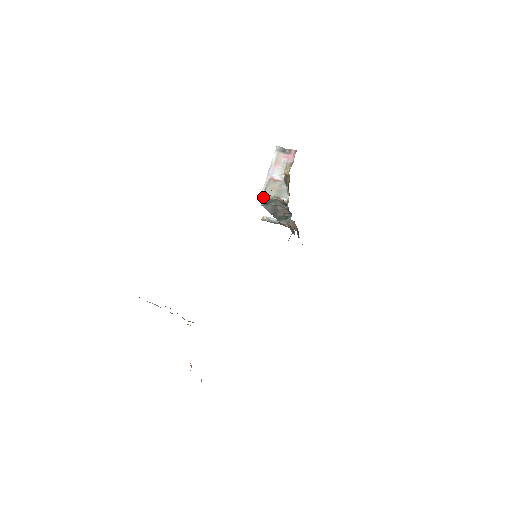
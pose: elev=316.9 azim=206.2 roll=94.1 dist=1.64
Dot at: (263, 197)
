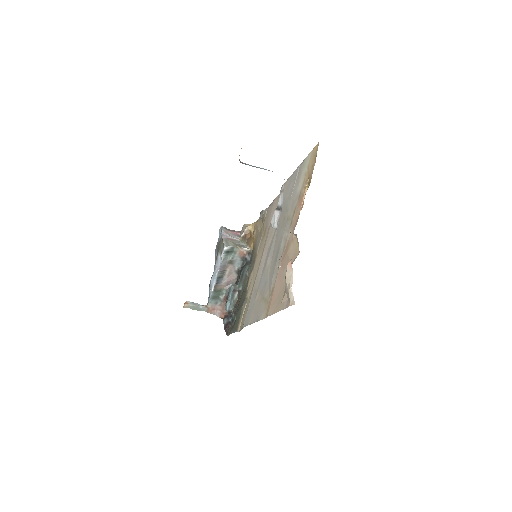
Dot at: (226, 244)
